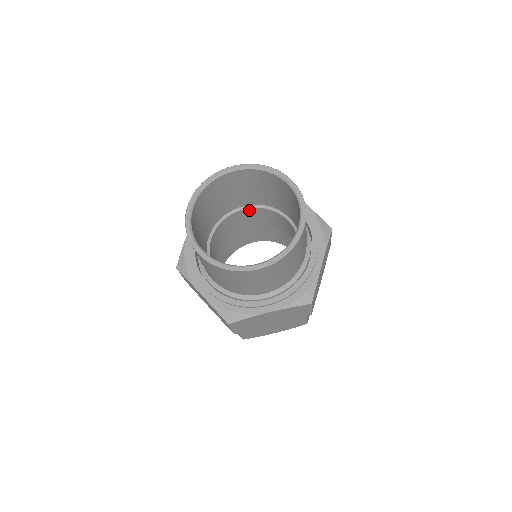
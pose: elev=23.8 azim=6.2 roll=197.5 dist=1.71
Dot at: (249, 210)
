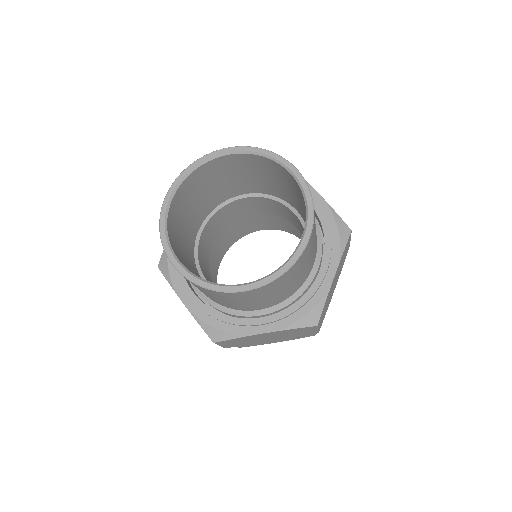
Dot at: (206, 228)
